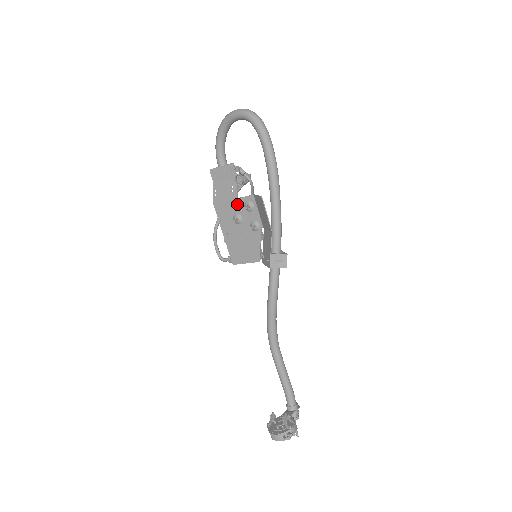
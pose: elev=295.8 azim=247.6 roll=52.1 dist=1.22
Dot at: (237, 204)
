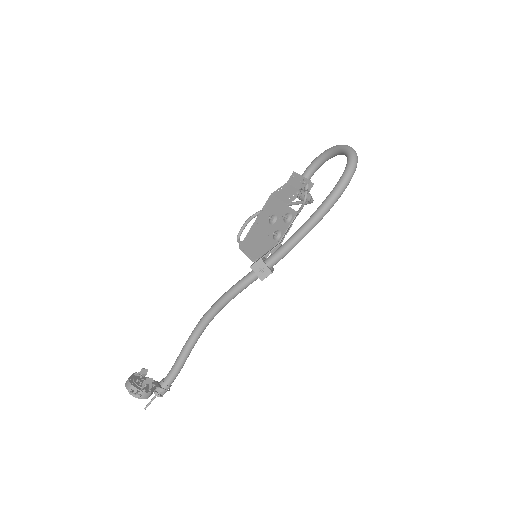
Dot at: (283, 209)
